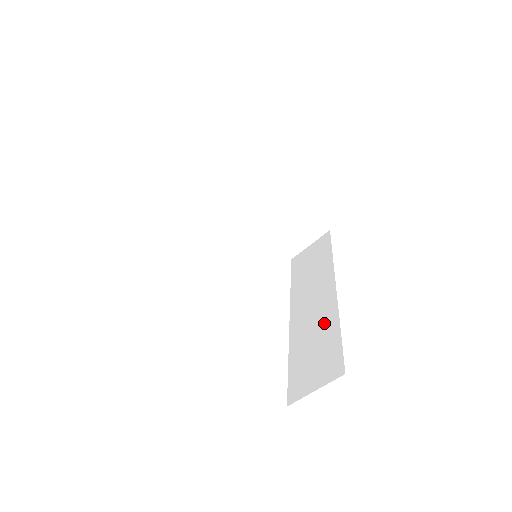
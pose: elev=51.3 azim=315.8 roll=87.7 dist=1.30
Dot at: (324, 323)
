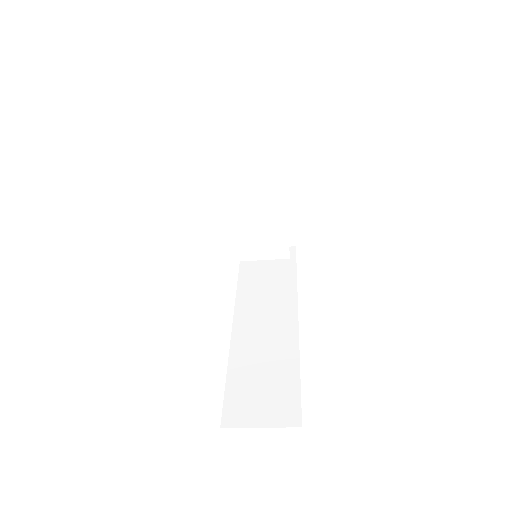
Dot at: (280, 353)
